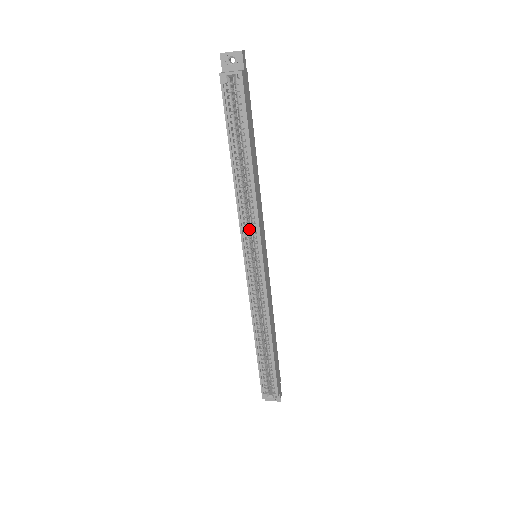
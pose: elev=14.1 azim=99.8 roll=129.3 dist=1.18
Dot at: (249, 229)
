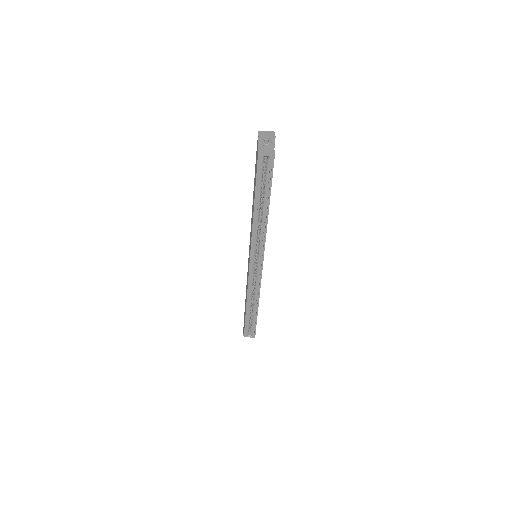
Dot at: occluded
